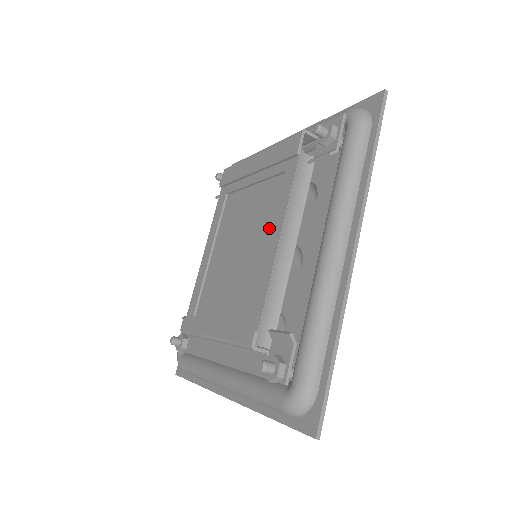
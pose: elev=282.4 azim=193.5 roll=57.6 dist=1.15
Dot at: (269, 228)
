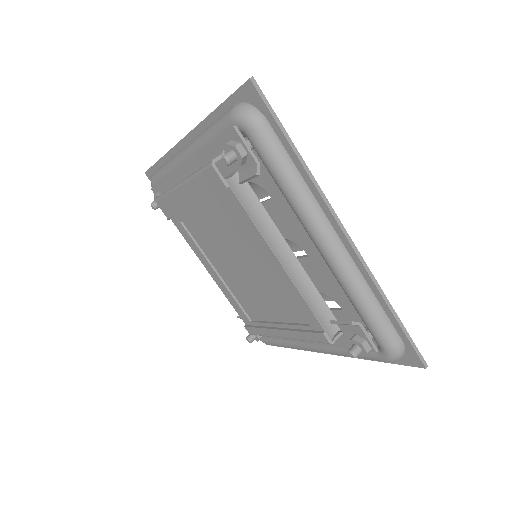
Dot at: (258, 251)
